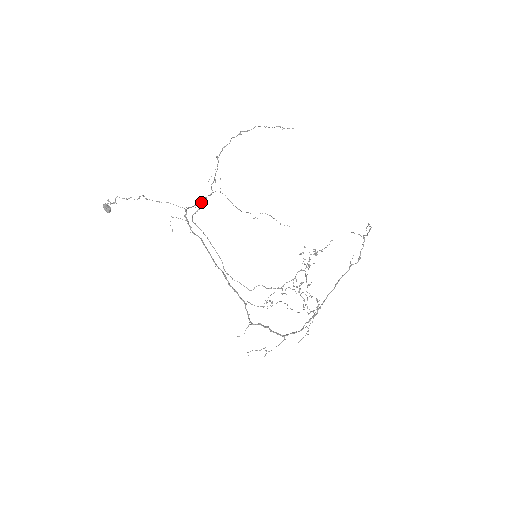
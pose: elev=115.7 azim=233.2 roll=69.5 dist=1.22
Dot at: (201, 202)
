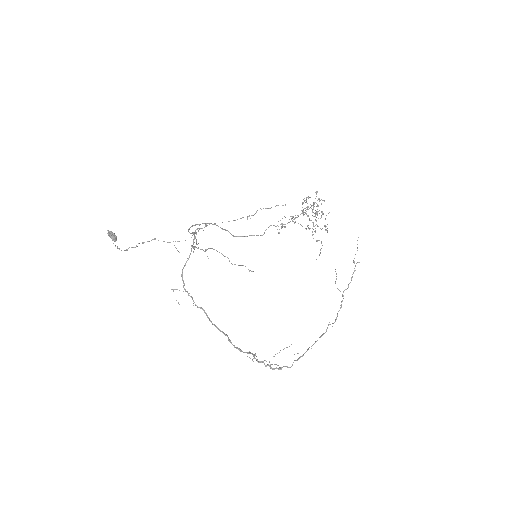
Dot at: occluded
